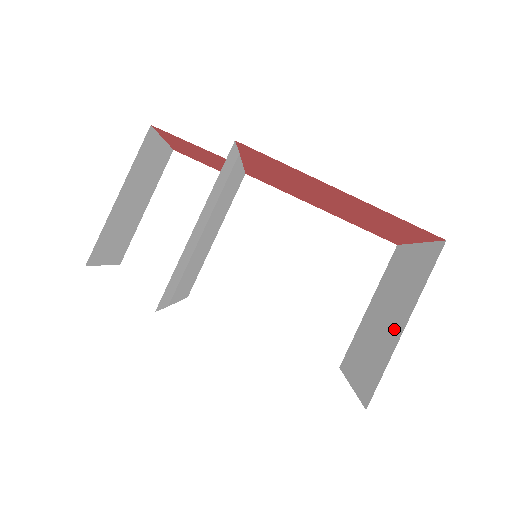
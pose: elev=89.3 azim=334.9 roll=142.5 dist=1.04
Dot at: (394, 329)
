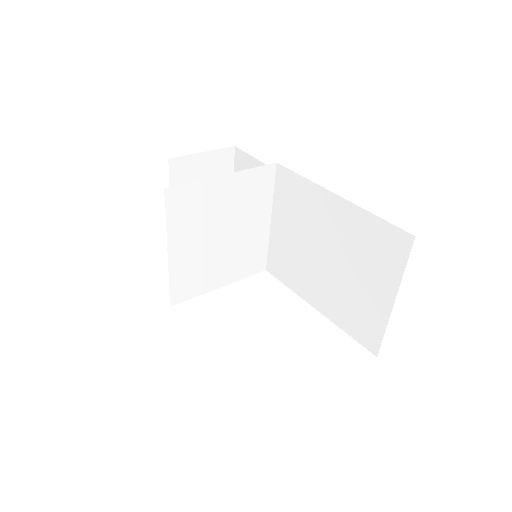
Dot at: occluded
